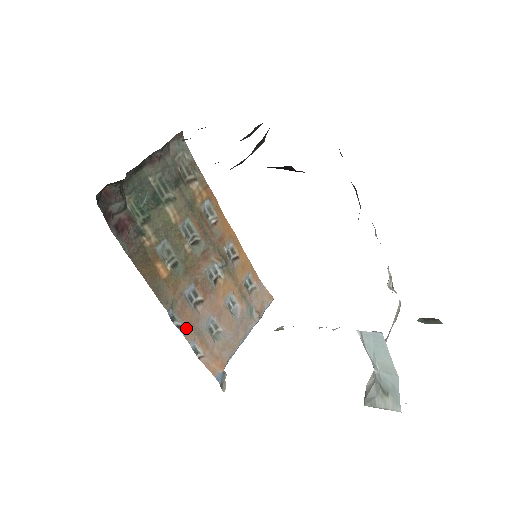
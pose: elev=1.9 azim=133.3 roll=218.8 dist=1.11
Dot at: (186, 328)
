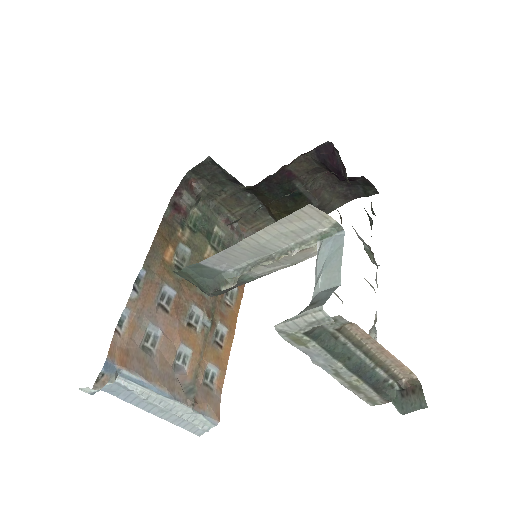
Dot at: (137, 298)
